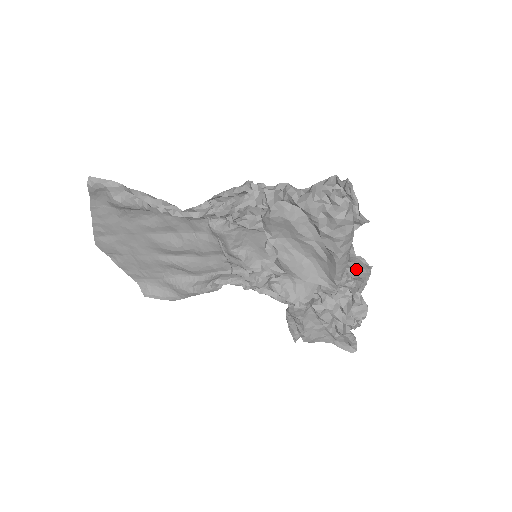
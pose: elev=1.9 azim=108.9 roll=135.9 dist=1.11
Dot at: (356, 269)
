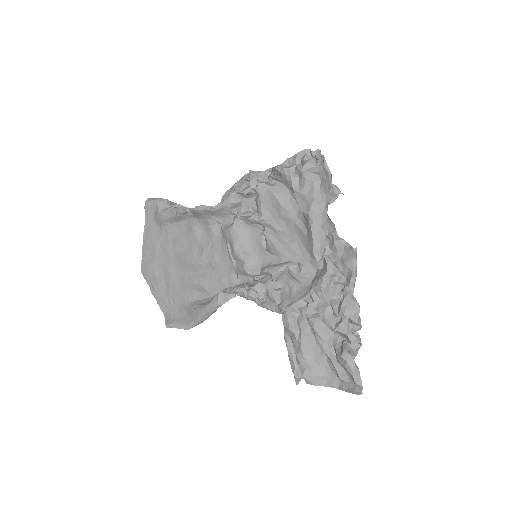
Dot at: (343, 258)
